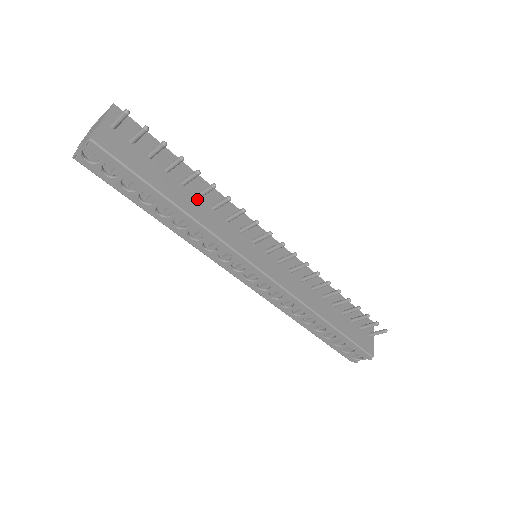
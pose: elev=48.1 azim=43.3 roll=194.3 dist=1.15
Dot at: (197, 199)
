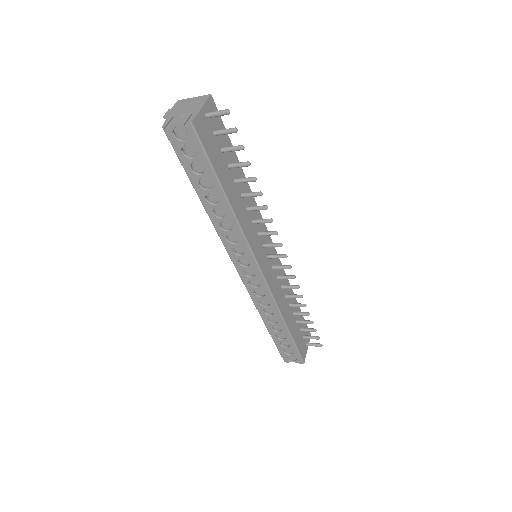
Dot at: (240, 198)
